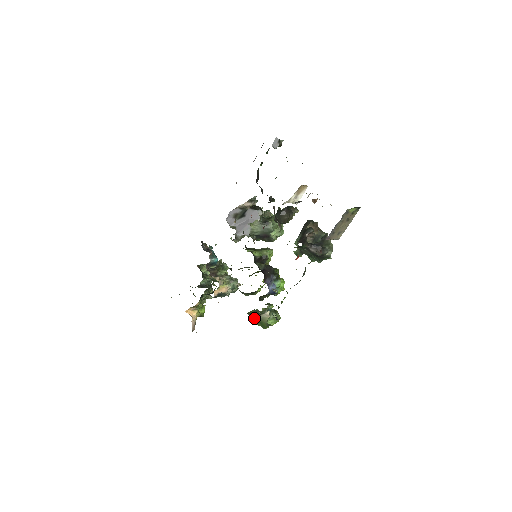
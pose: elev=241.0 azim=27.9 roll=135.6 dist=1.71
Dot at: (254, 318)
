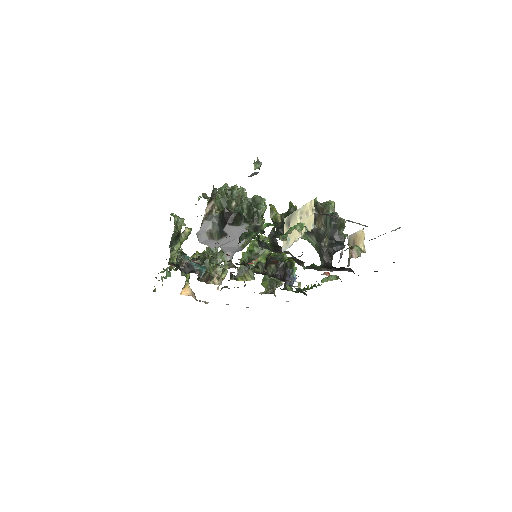
Dot at: (274, 292)
